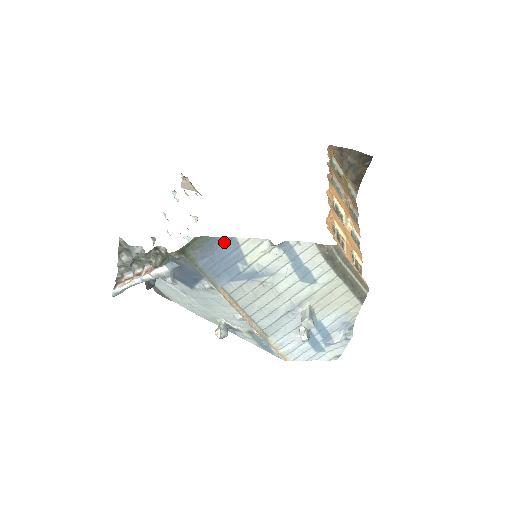
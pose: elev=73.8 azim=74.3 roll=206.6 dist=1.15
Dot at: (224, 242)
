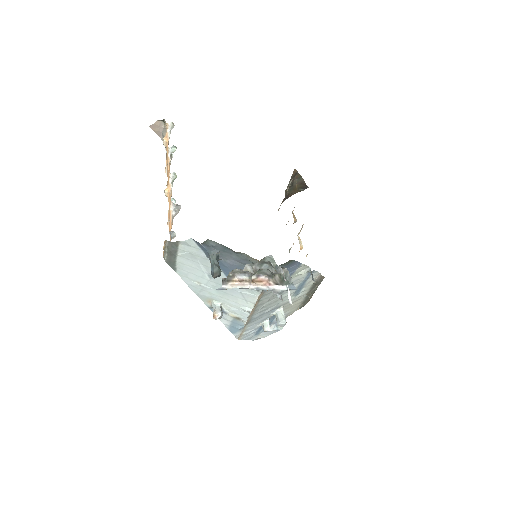
Dot at: (295, 265)
